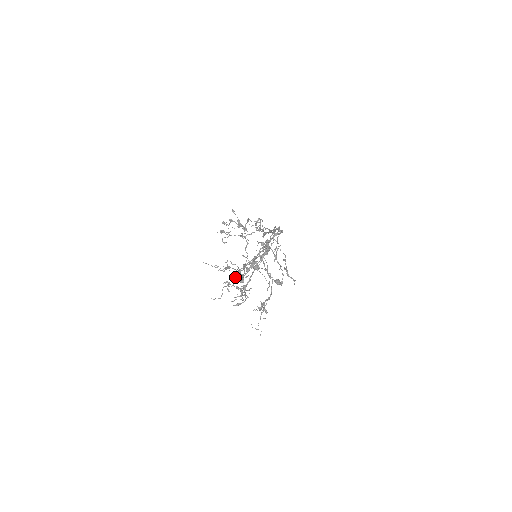
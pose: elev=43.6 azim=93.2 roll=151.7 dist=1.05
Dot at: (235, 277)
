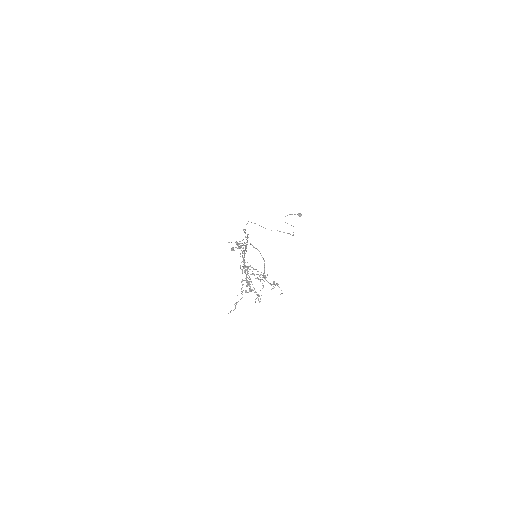
Dot at: occluded
